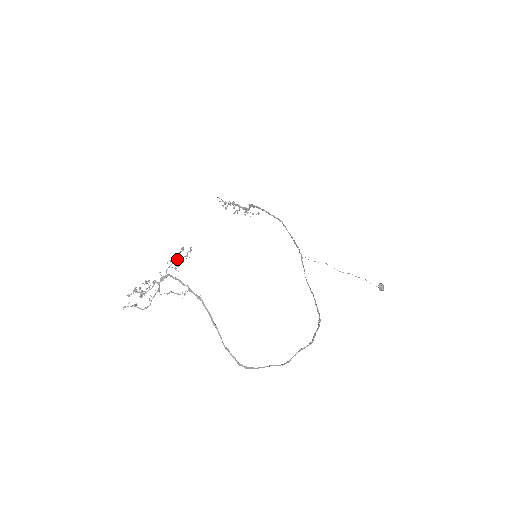
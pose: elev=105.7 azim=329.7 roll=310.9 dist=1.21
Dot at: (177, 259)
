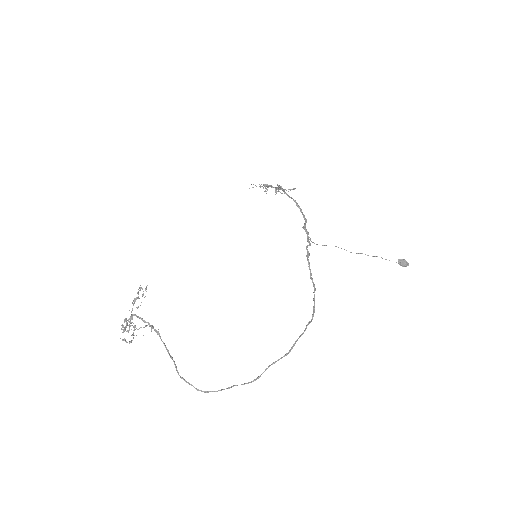
Dot at: occluded
